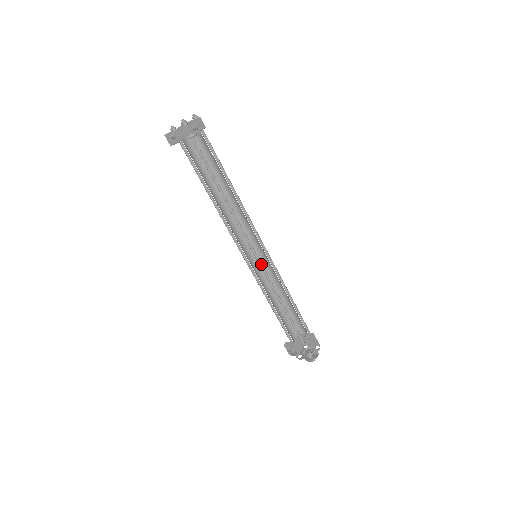
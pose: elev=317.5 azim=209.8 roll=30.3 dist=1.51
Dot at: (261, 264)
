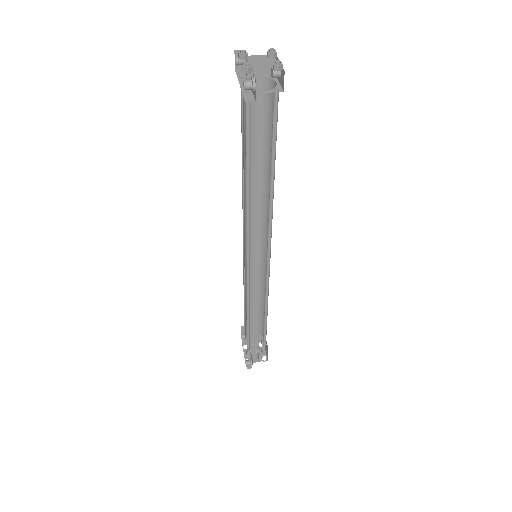
Dot at: occluded
